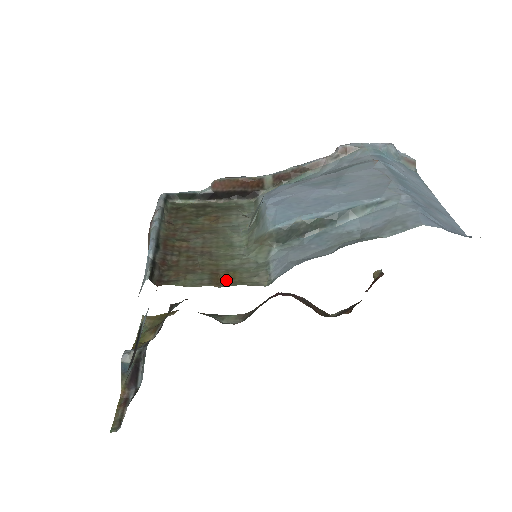
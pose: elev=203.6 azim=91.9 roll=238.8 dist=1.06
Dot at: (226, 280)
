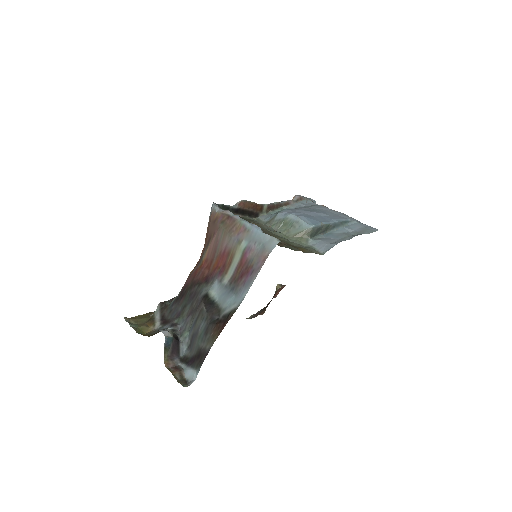
Dot at: (303, 251)
